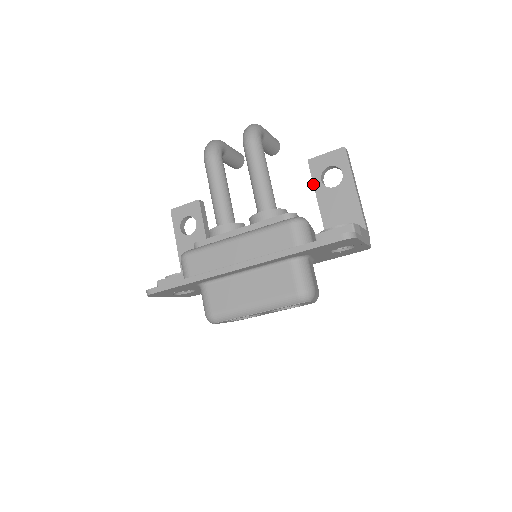
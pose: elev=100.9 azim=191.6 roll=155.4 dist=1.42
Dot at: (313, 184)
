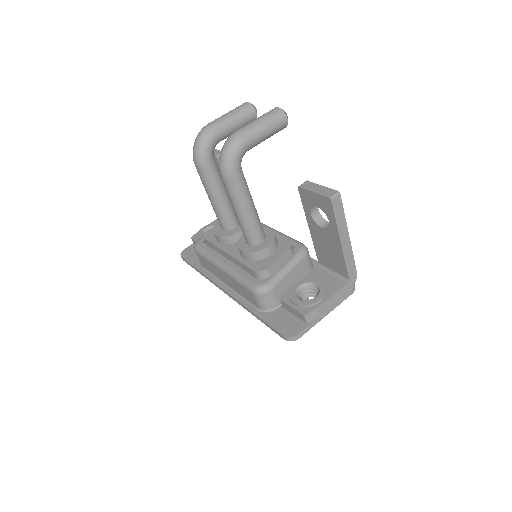
Dot at: occluded
